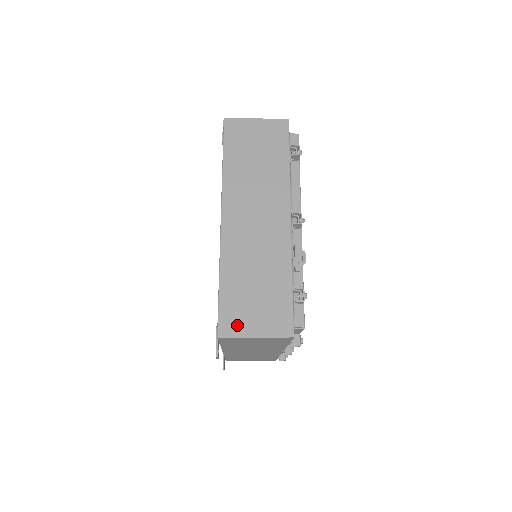
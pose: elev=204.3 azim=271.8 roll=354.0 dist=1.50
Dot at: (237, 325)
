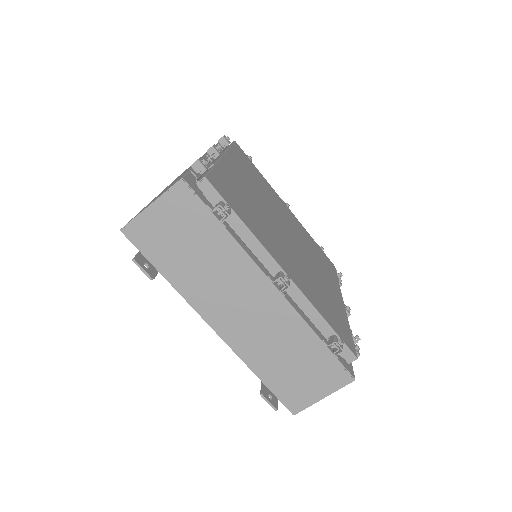
Dot at: occluded
